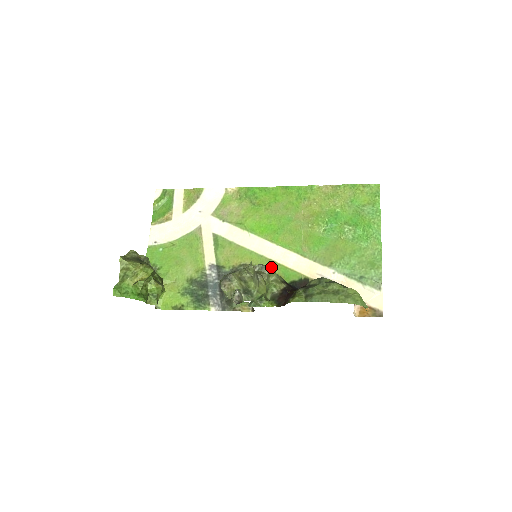
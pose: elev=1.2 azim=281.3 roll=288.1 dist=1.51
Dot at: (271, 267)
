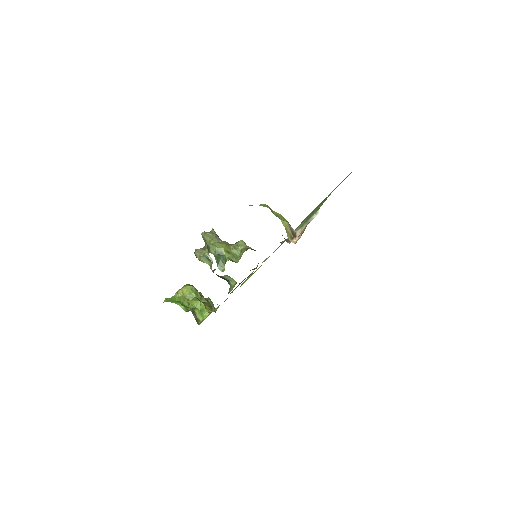
Dot at: (241, 240)
